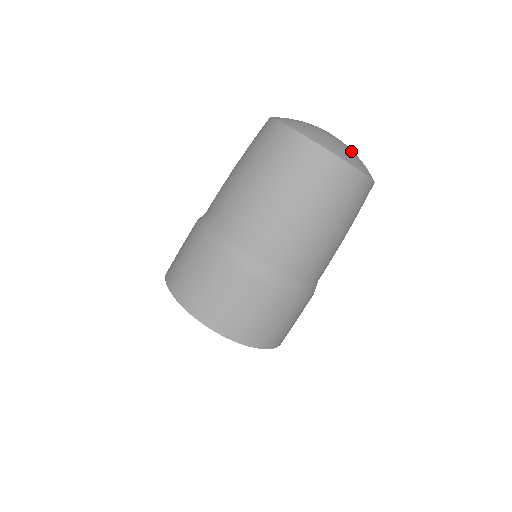
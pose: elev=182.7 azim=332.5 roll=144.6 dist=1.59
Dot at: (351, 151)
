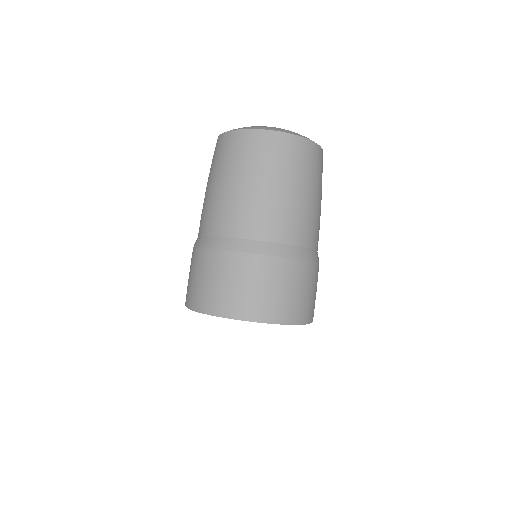
Dot at: occluded
